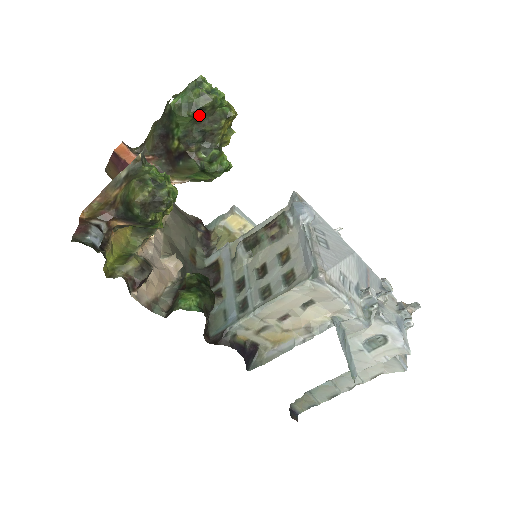
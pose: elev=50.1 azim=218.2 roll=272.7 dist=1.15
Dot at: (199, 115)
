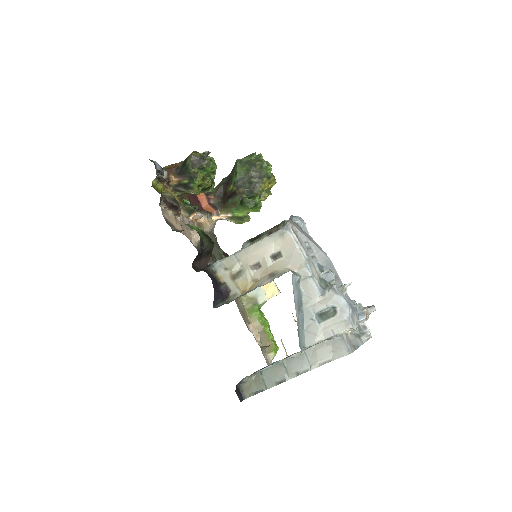
Dot at: (251, 170)
